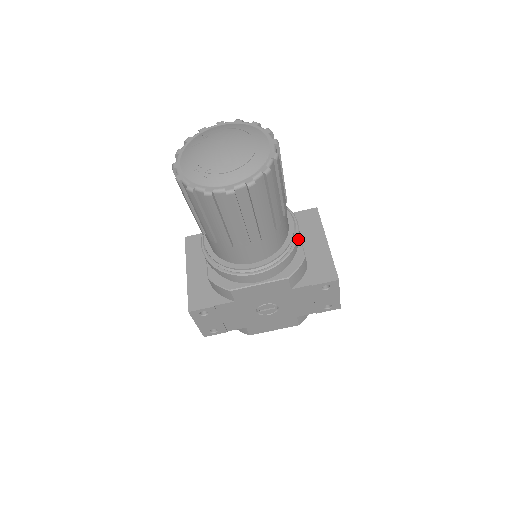
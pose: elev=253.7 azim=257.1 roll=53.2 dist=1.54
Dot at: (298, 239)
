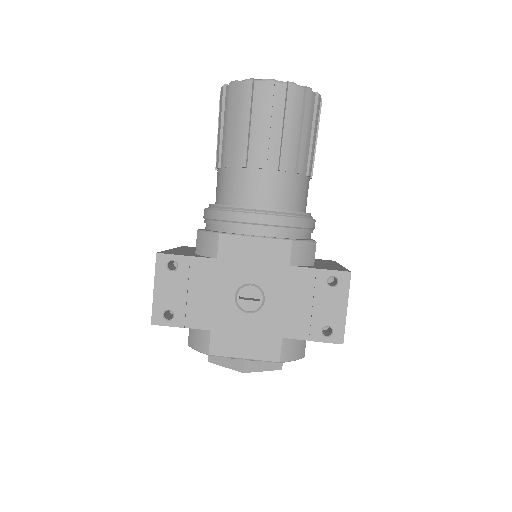
Dot at: (313, 222)
